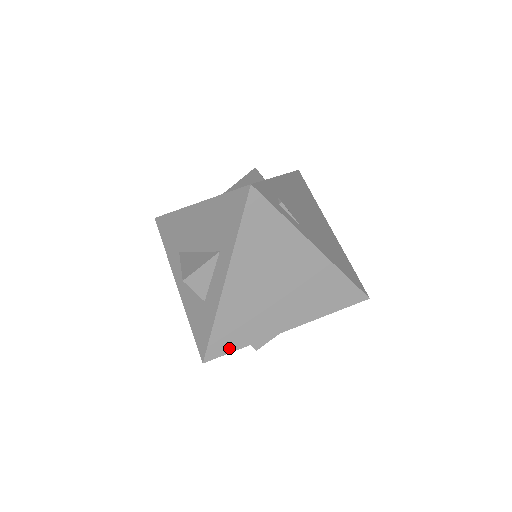
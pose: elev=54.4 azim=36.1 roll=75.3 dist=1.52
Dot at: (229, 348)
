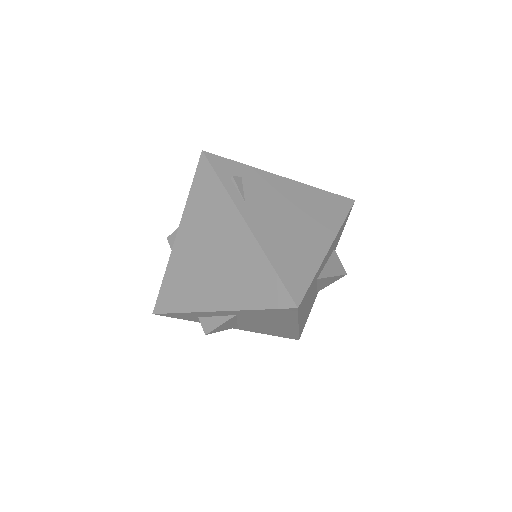
Dot at: (171, 308)
